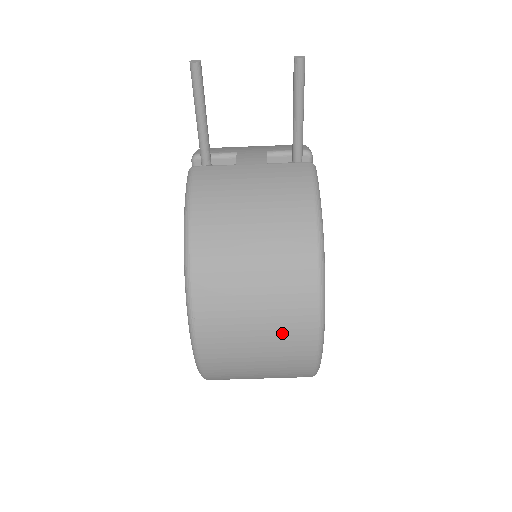
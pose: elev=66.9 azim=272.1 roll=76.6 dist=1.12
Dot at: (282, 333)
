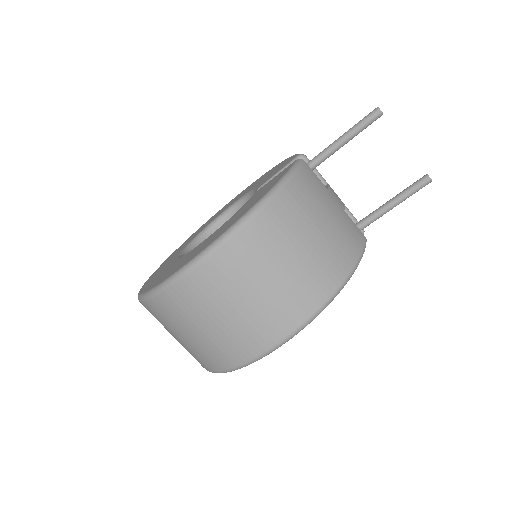
Dot at: (258, 319)
